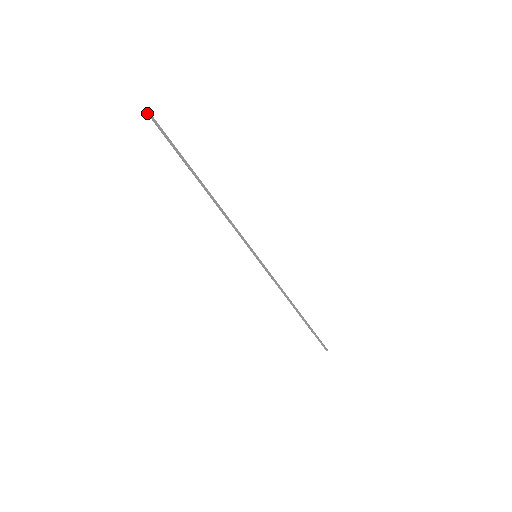
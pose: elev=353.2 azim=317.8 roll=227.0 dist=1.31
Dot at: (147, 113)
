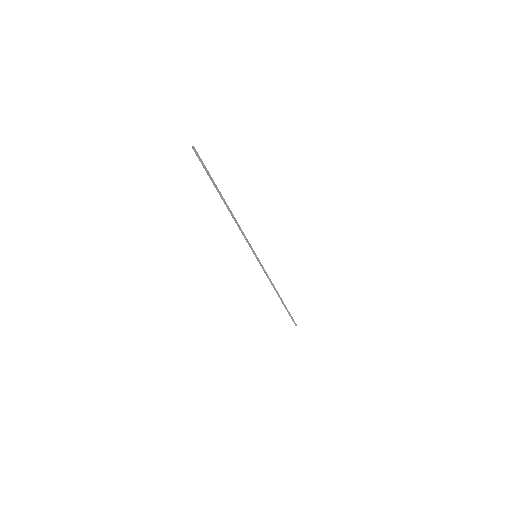
Dot at: (192, 147)
